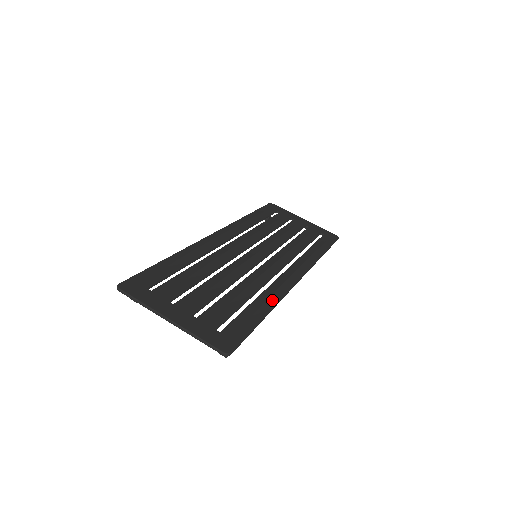
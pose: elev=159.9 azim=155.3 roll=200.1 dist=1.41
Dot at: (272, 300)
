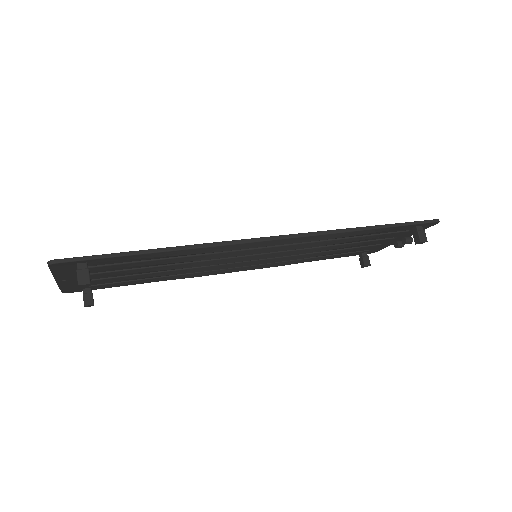
Dot at: (190, 245)
